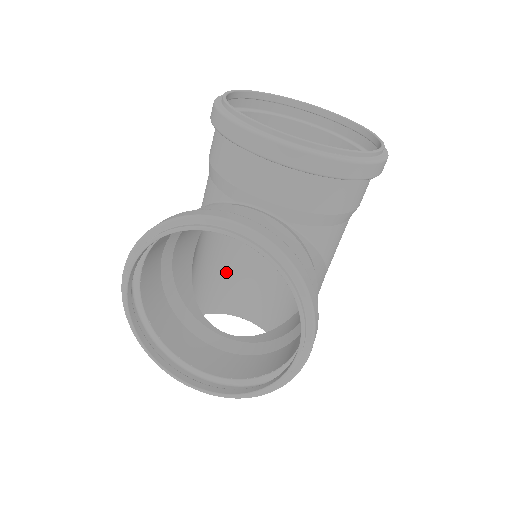
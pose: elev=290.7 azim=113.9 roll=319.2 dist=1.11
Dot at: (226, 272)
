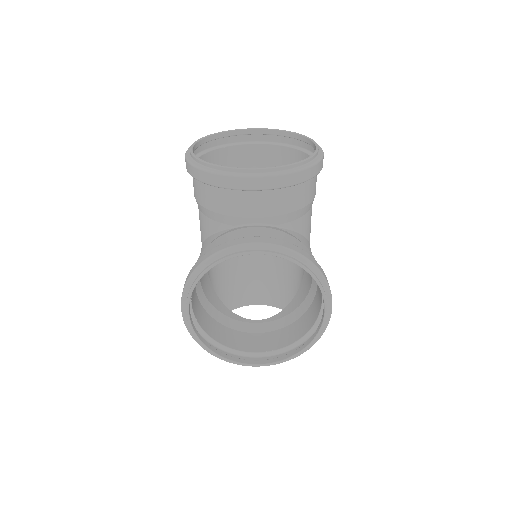
Dot at: (228, 276)
